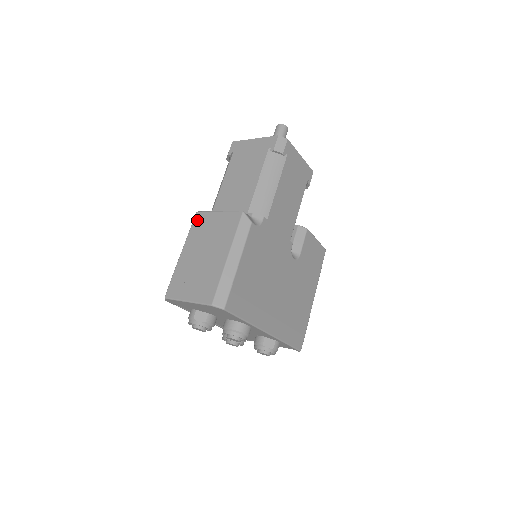
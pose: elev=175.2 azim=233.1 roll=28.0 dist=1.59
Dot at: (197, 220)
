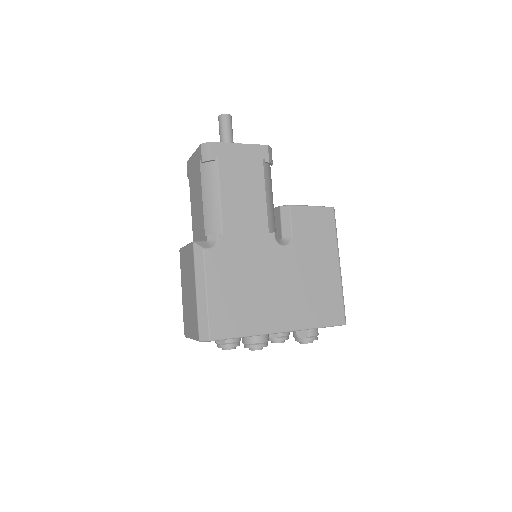
Dot at: (180, 258)
